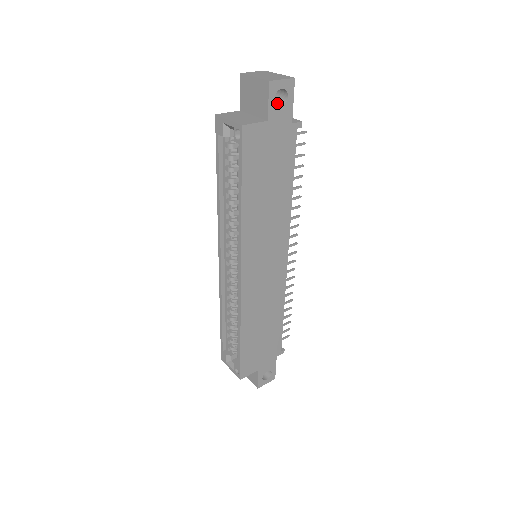
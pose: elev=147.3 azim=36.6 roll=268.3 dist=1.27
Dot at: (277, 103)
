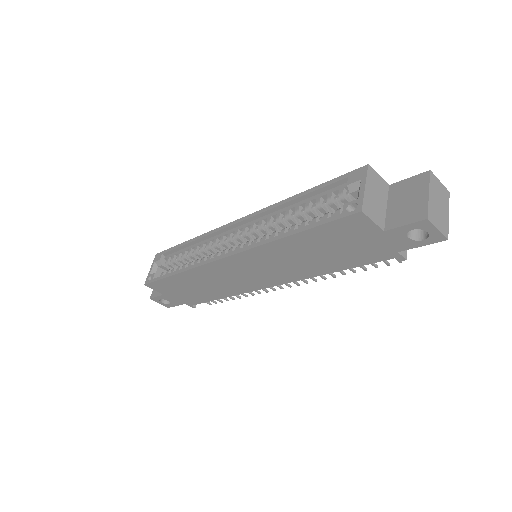
Dot at: occluded
